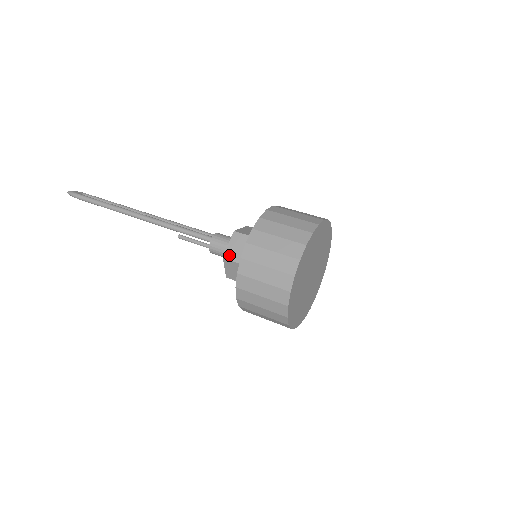
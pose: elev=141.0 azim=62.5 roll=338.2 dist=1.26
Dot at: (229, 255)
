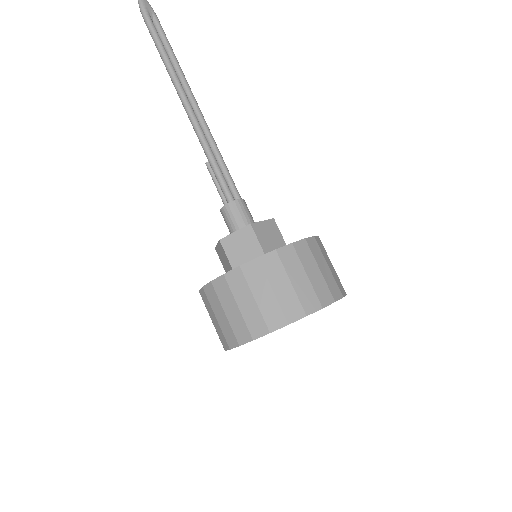
Dot at: (227, 243)
